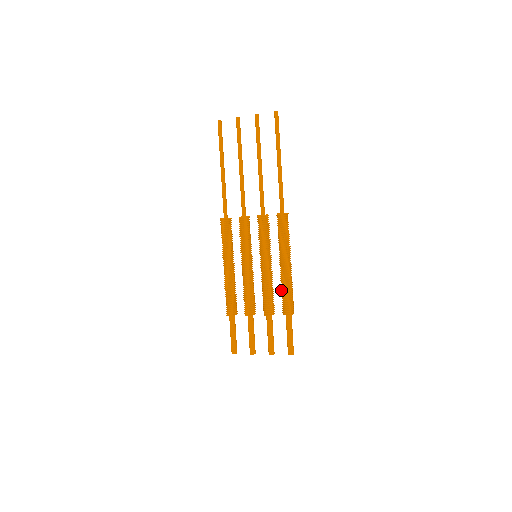
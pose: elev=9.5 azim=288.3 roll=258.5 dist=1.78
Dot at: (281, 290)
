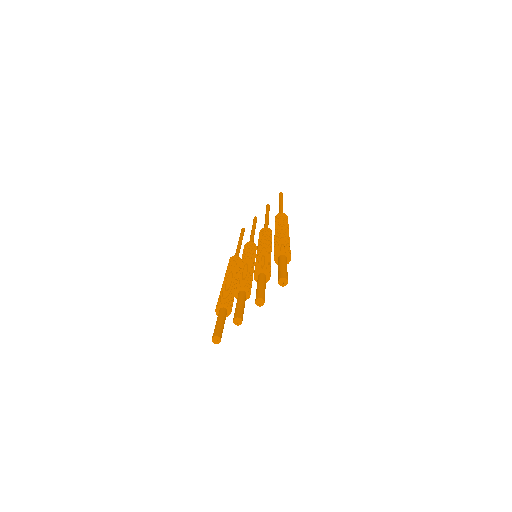
Dot at: occluded
